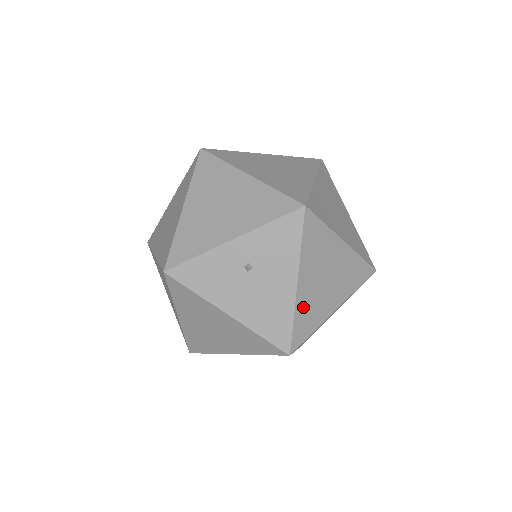
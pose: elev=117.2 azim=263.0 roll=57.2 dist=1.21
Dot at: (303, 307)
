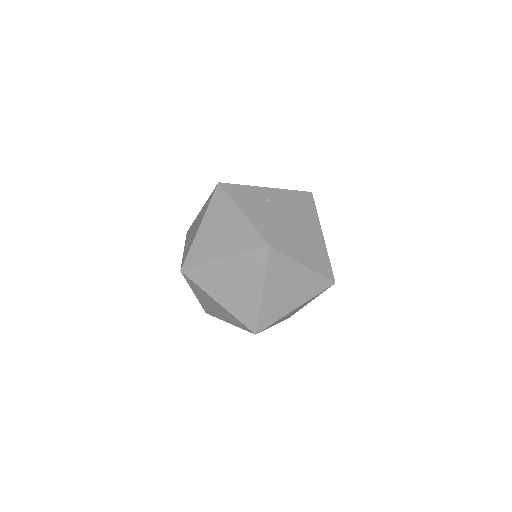
Dot at: (289, 233)
